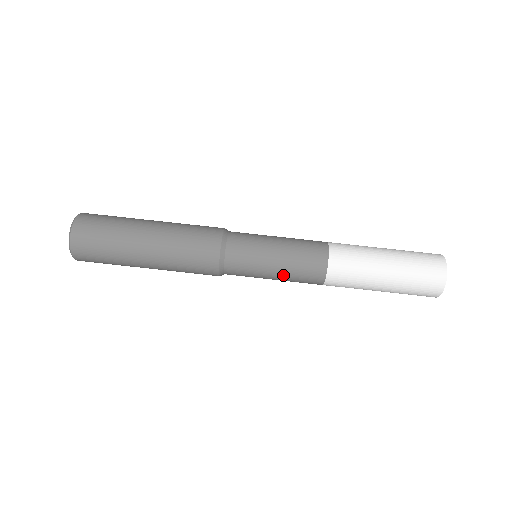
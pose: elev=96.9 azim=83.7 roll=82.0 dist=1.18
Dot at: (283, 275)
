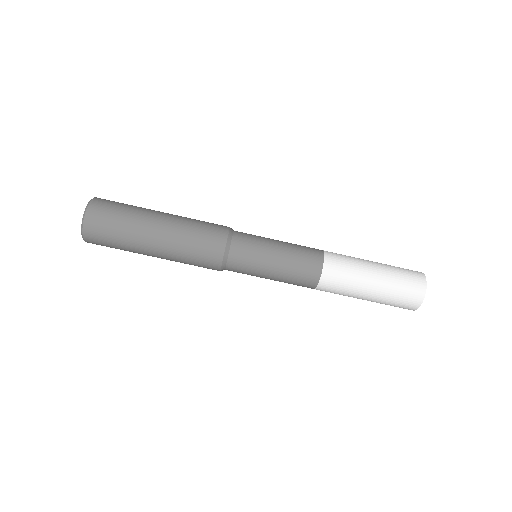
Dot at: (281, 273)
